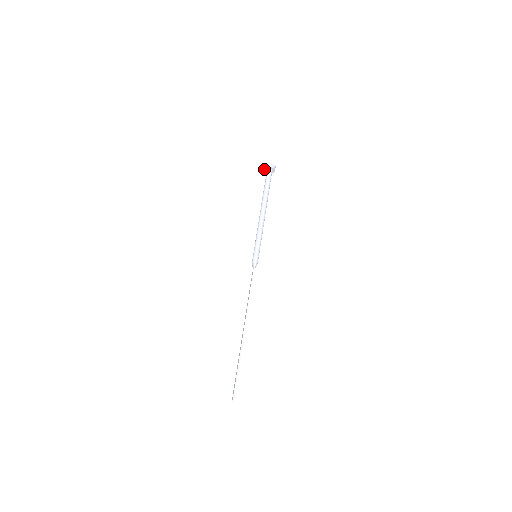
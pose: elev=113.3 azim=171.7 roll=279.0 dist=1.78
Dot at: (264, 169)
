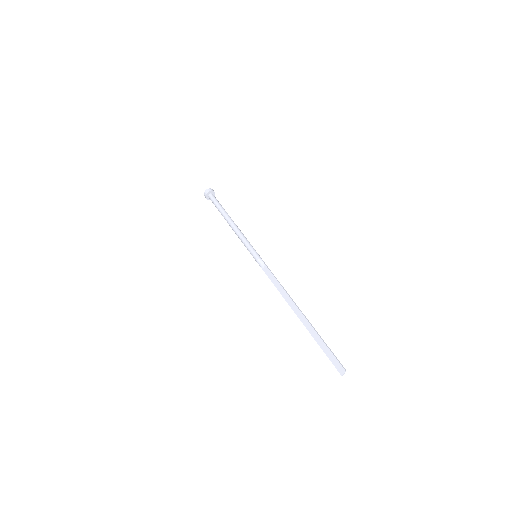
Dot at: (206, 194)
